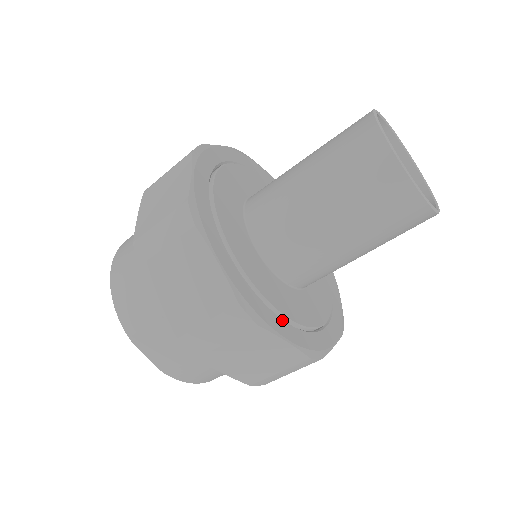
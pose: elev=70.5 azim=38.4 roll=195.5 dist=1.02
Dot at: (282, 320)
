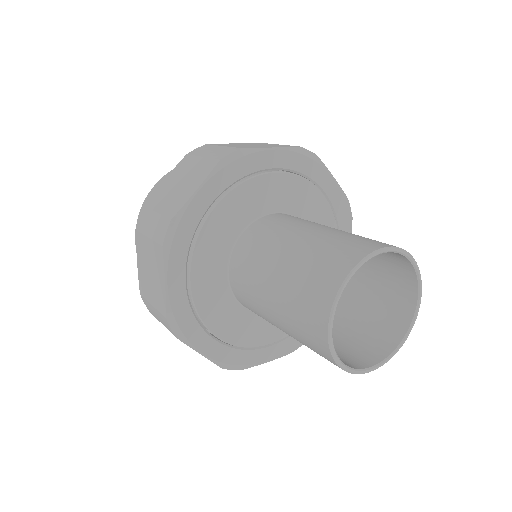
Dot at: (265, 348)
